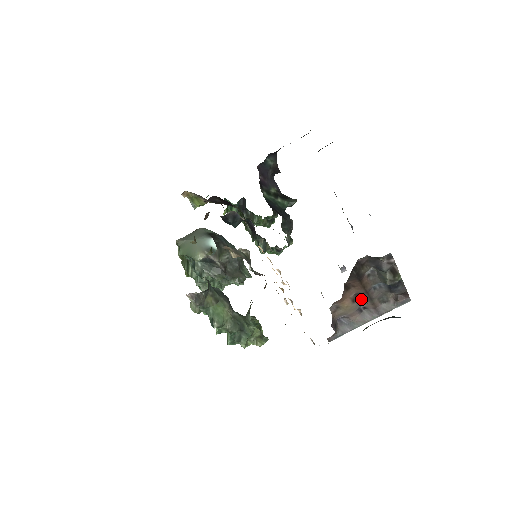
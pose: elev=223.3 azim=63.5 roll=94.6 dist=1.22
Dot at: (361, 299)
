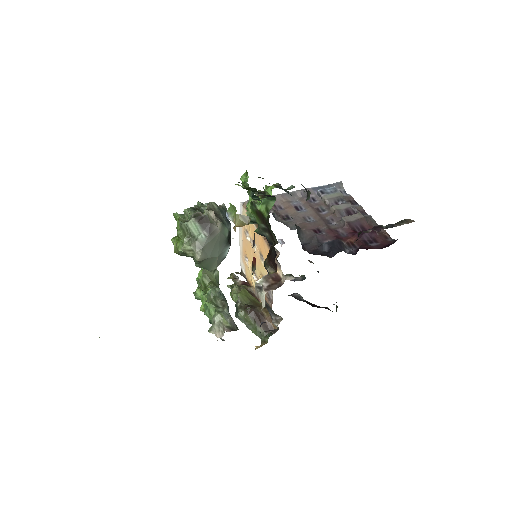
Dot at: occluded
